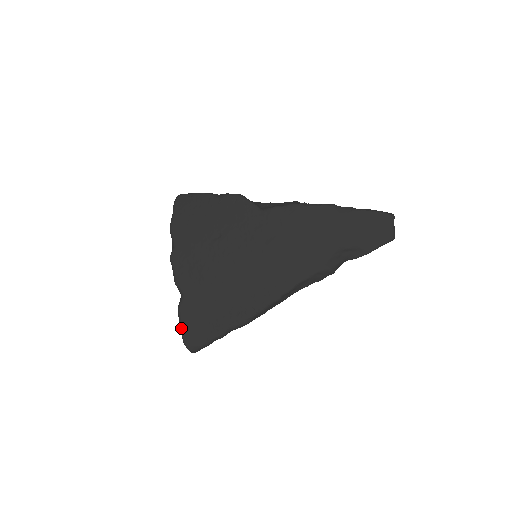
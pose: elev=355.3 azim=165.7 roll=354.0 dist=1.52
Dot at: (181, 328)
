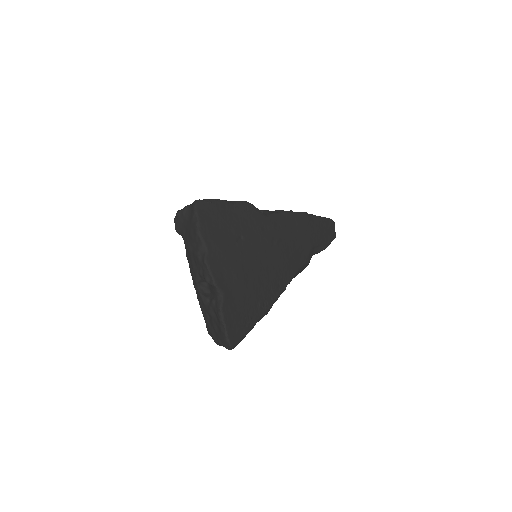
Dot at: (225, 327)
